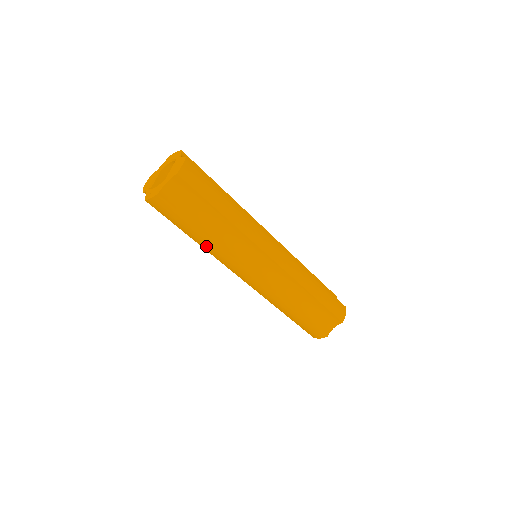
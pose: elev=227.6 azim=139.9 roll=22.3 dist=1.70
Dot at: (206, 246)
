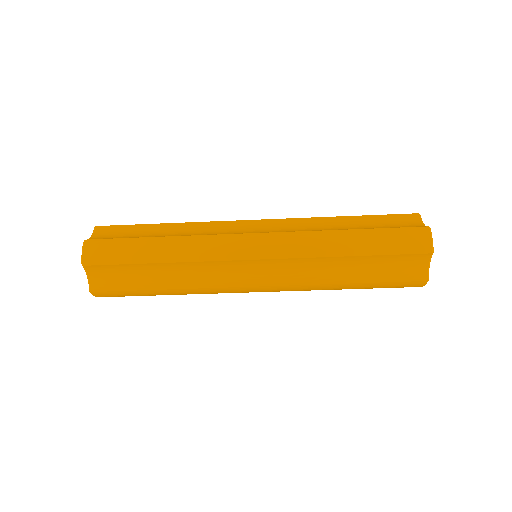
Dot at: (184, 294)
